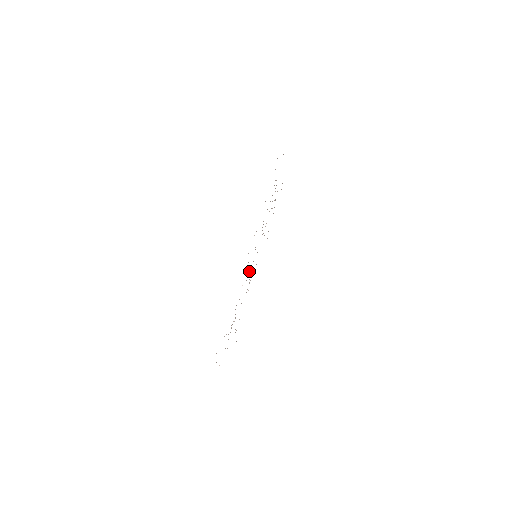
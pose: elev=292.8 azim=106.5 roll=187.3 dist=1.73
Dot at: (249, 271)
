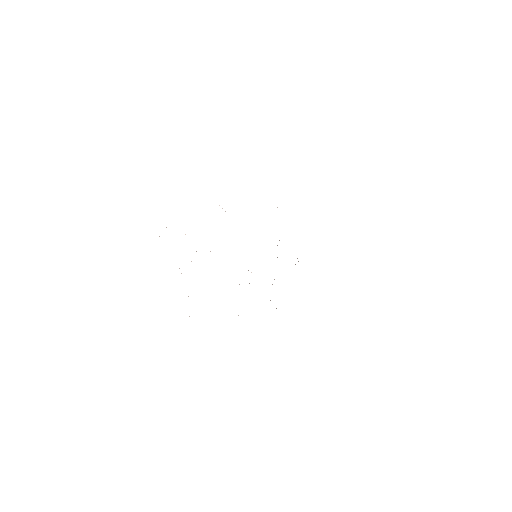
Dot at: occluded
